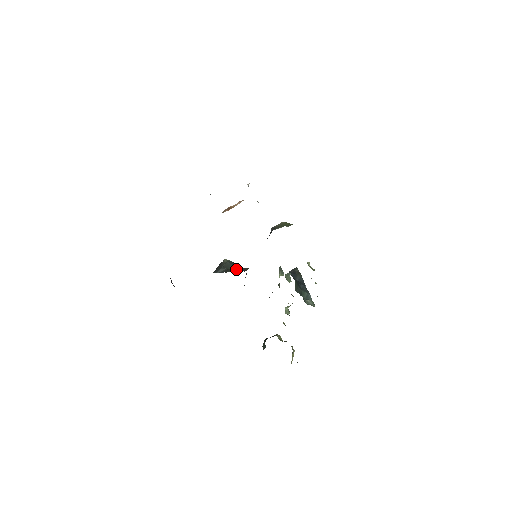
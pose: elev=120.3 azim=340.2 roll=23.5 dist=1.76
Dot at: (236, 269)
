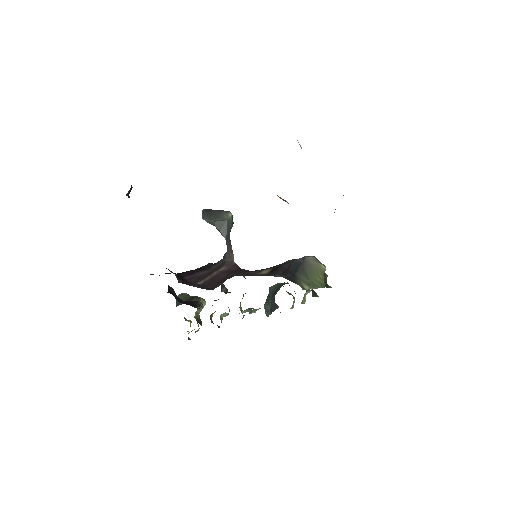
Dot at: (225, 238)
